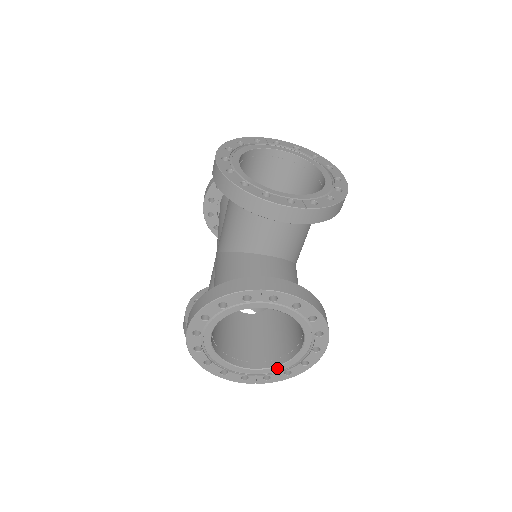
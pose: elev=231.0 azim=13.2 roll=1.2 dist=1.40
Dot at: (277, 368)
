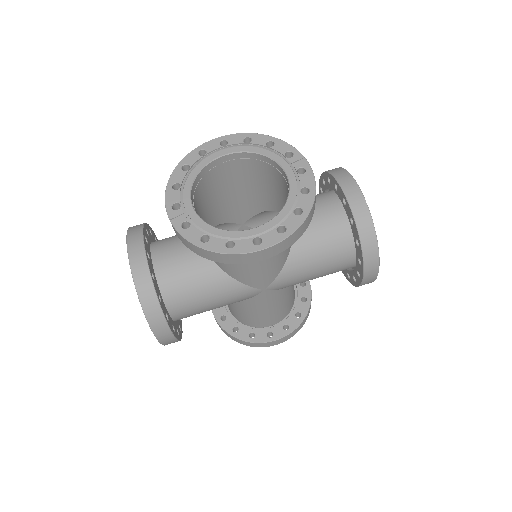
Dot at: (207, 226)
